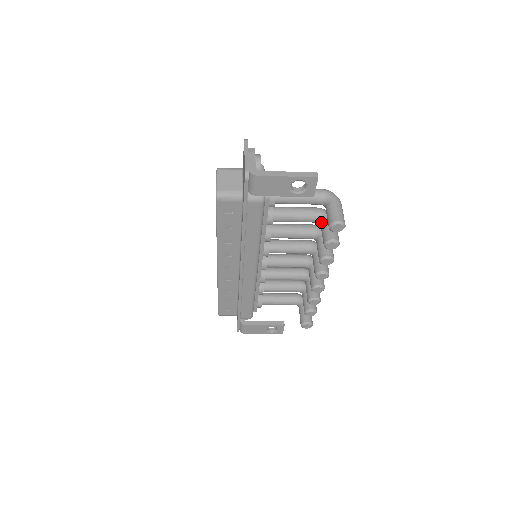
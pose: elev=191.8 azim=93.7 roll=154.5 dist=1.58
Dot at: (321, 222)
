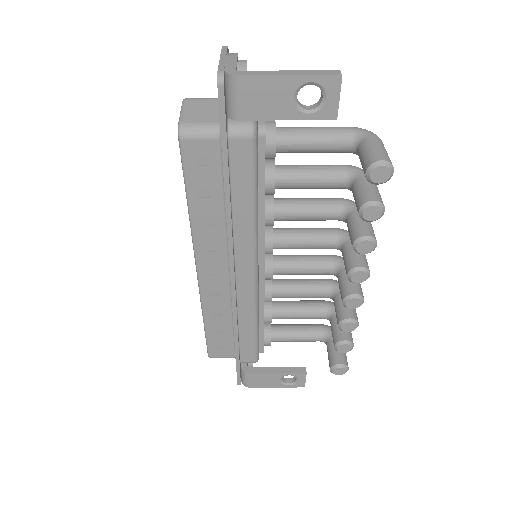
Dot at: (352, 183)
